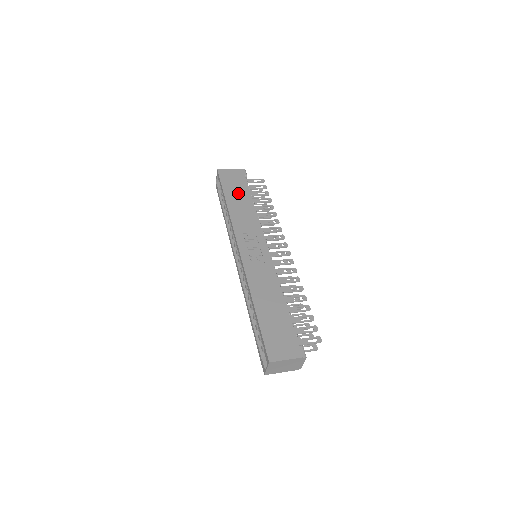
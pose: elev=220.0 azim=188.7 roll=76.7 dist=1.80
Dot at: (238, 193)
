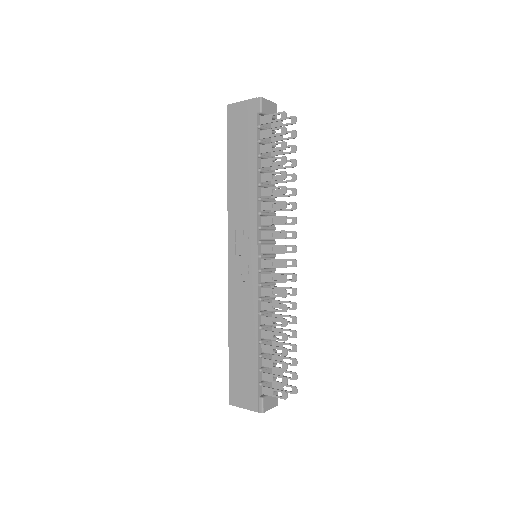
Dot at: (242, 154)
